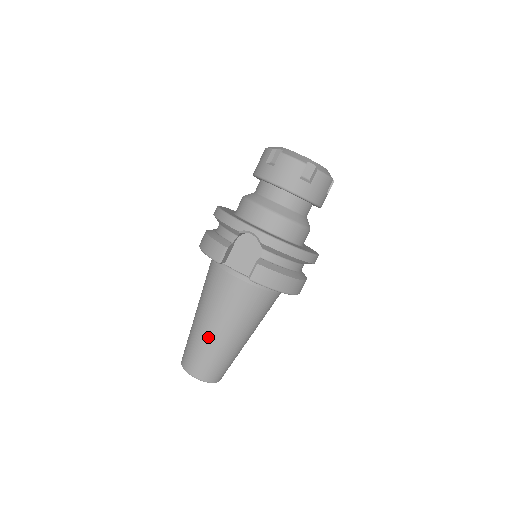
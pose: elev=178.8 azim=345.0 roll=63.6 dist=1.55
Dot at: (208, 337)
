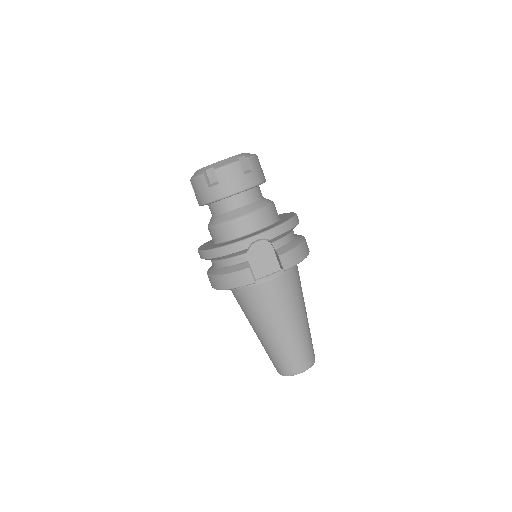
Dot at: (288, 337)
